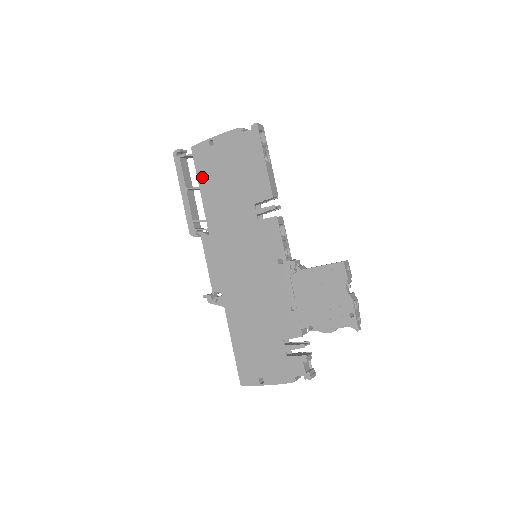
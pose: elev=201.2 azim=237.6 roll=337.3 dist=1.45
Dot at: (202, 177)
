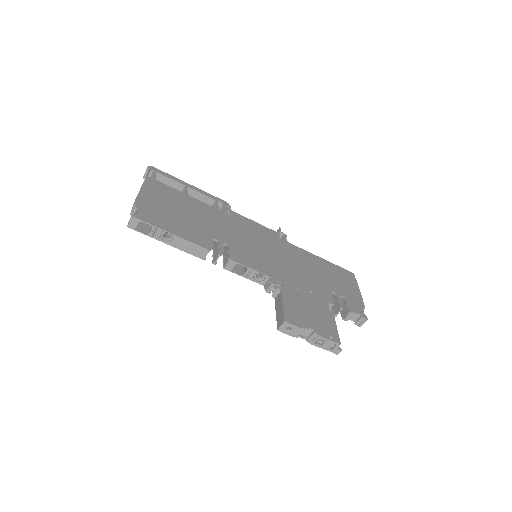
Dot at: occluded
